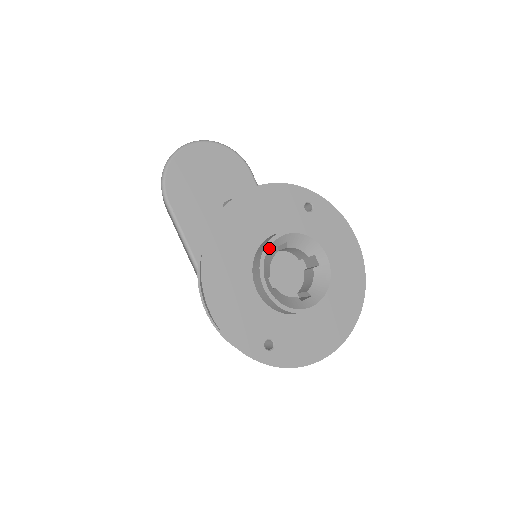
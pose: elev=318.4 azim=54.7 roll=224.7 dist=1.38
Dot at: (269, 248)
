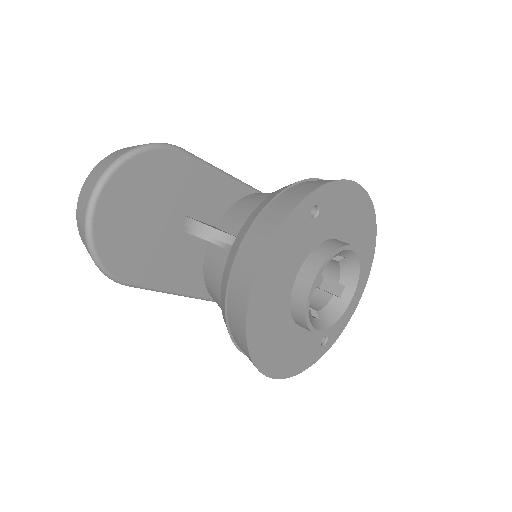
Dot at: occluded
